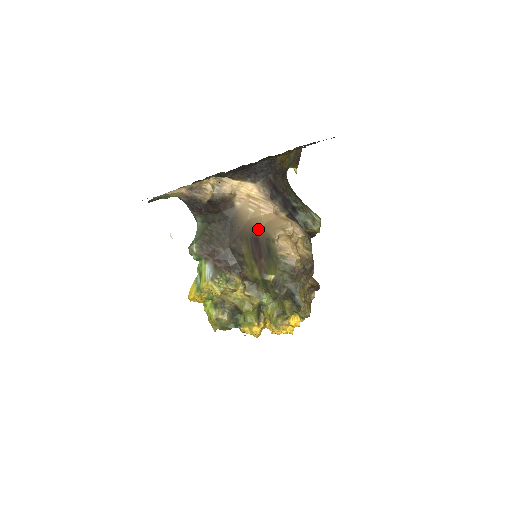
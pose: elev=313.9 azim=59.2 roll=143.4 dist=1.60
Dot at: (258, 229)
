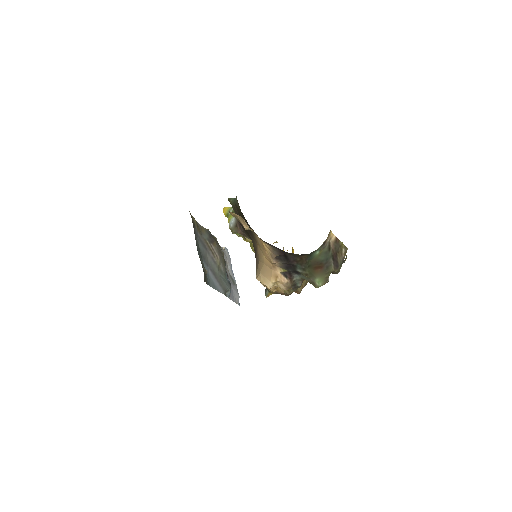
Dot at: (257, 257)
